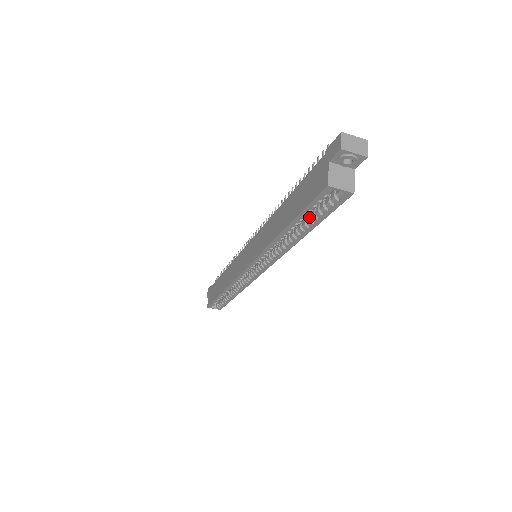
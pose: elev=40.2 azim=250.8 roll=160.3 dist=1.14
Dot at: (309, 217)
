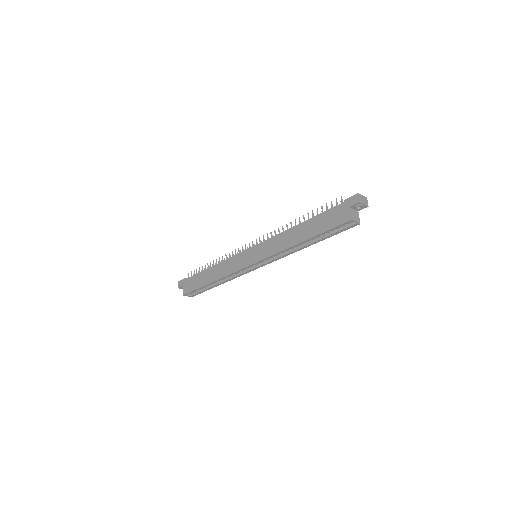
Dot at: occluded
